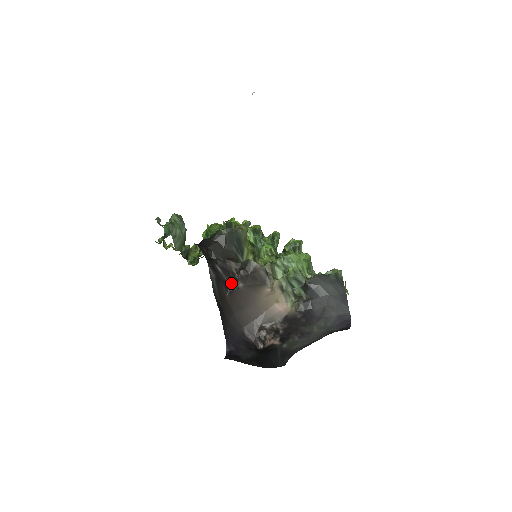
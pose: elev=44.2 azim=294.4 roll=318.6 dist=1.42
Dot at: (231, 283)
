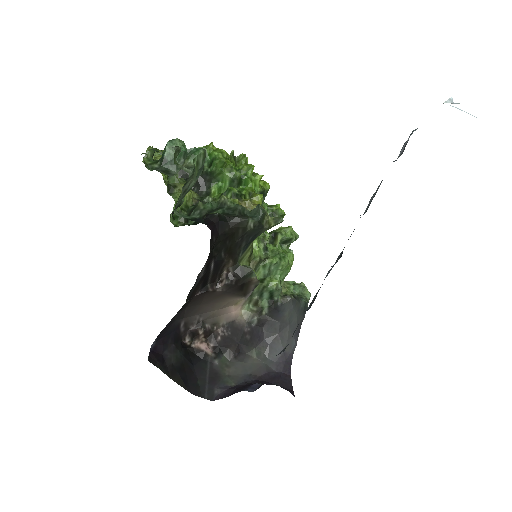
Dot at: (211, 281)
